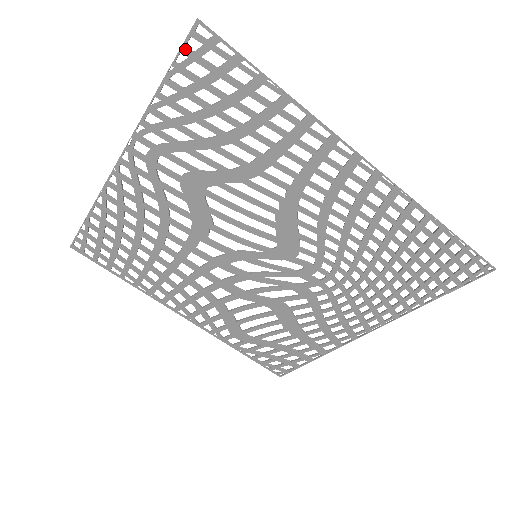
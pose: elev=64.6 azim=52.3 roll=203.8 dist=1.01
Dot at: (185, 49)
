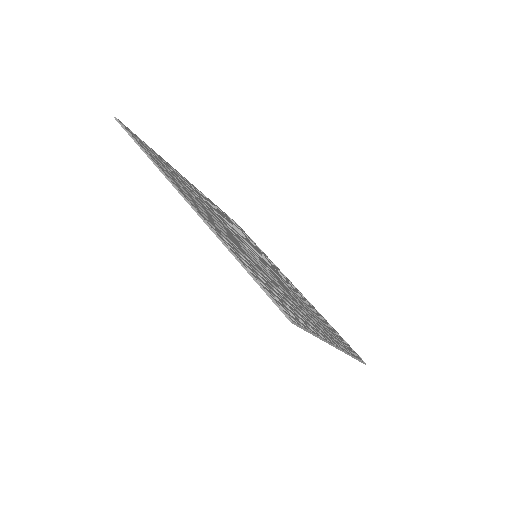
Dot at: (274, 302)
